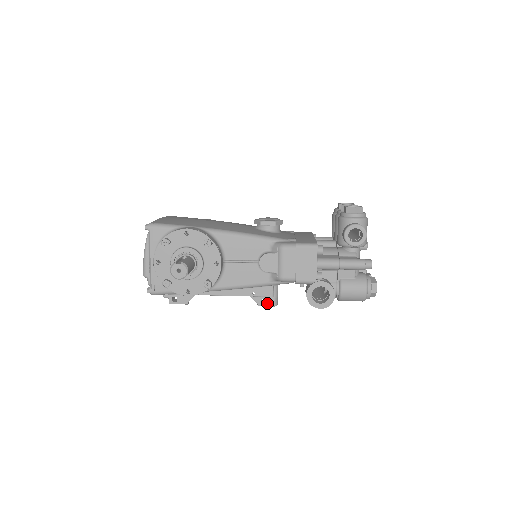
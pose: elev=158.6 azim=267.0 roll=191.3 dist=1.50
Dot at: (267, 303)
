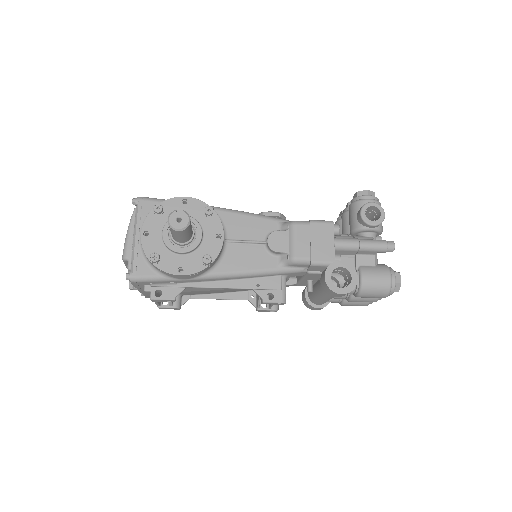
Dot at: (274, 298)
